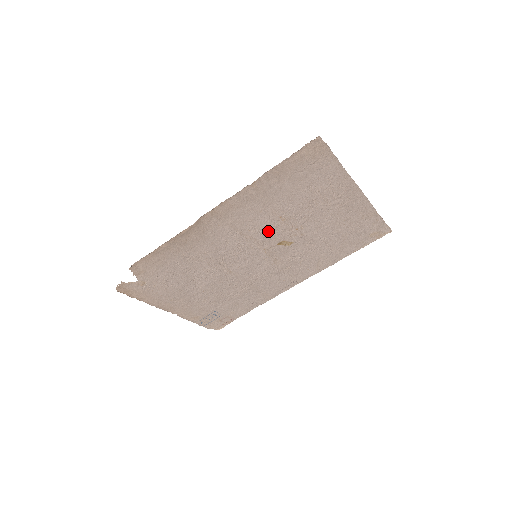
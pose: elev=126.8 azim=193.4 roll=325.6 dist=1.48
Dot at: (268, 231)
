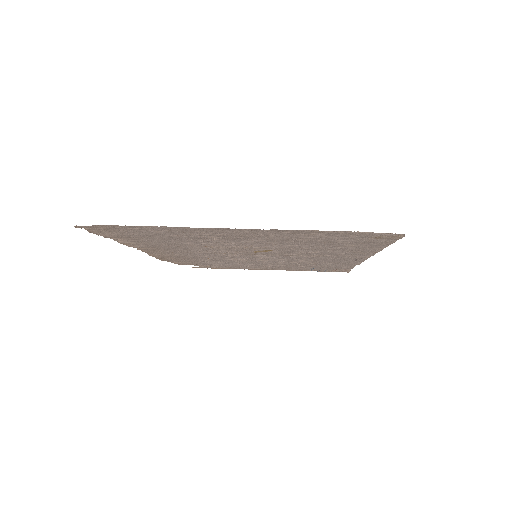
Dot at: (220, 250)
